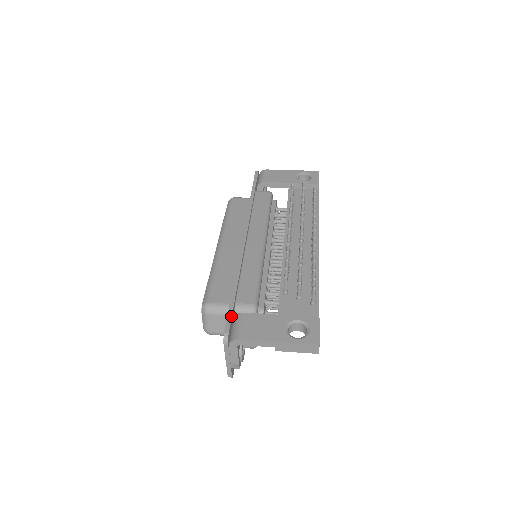
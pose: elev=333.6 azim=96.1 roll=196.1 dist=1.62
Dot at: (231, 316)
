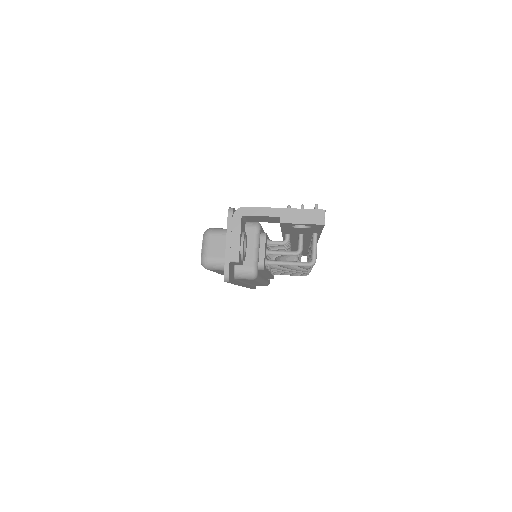
Dot at: occluded
